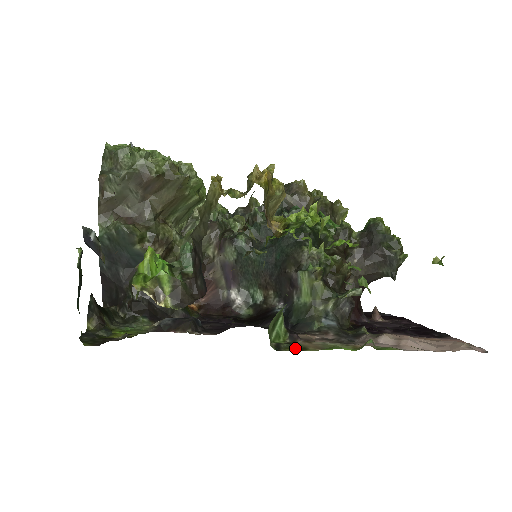
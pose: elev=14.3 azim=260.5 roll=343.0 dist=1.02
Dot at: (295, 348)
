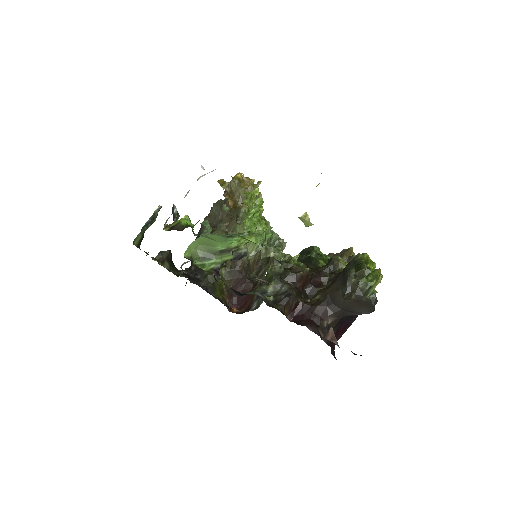
Dot at: occluded
